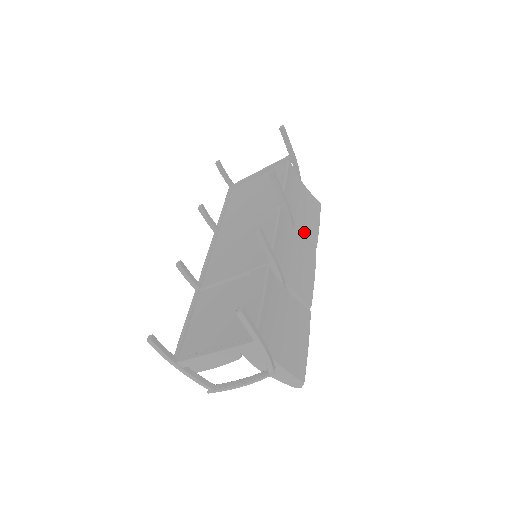
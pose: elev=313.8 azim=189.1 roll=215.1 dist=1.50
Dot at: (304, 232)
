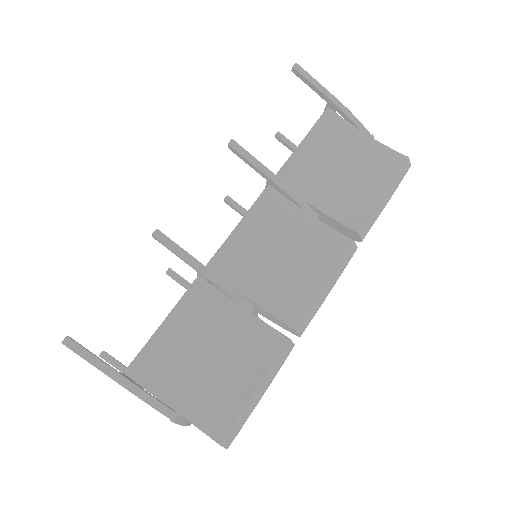
Dot at: (333, 213)
